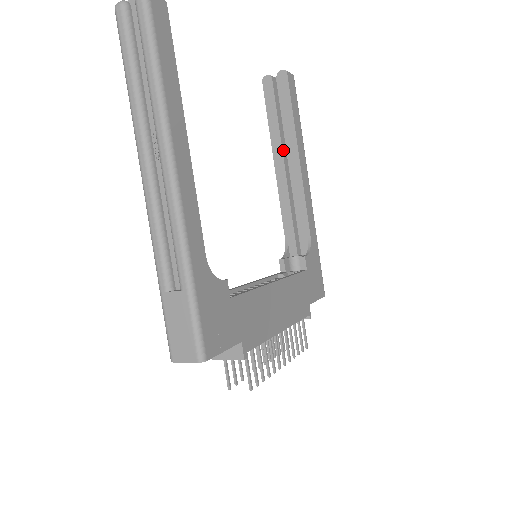
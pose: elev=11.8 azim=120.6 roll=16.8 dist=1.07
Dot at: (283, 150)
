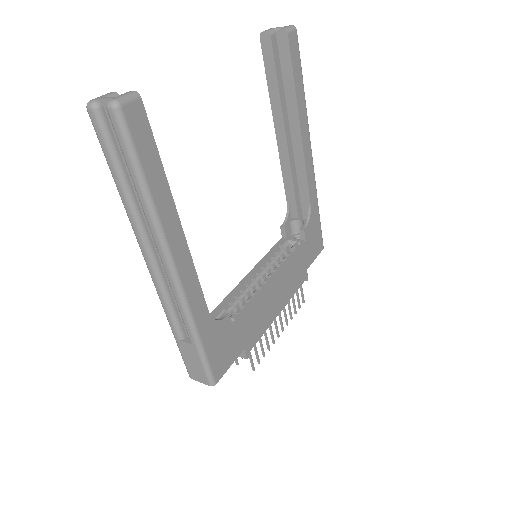
Dot at: (284, 118)
